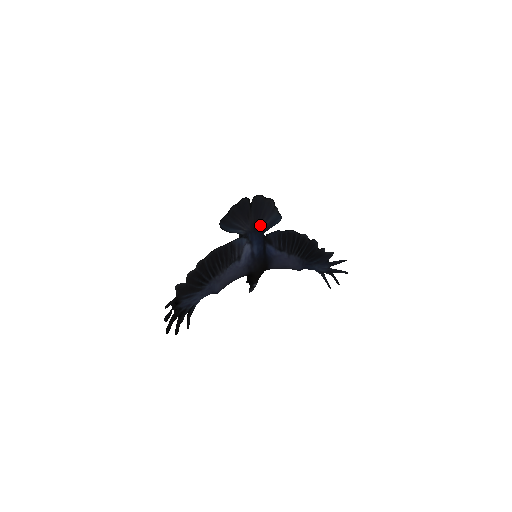
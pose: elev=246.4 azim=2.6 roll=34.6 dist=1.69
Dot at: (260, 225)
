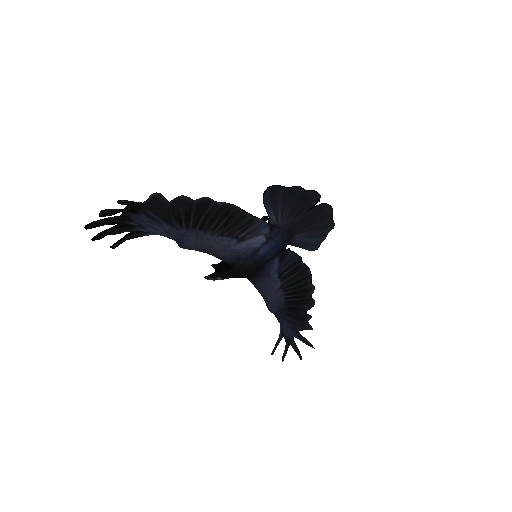
Dot at: (295, 234)
